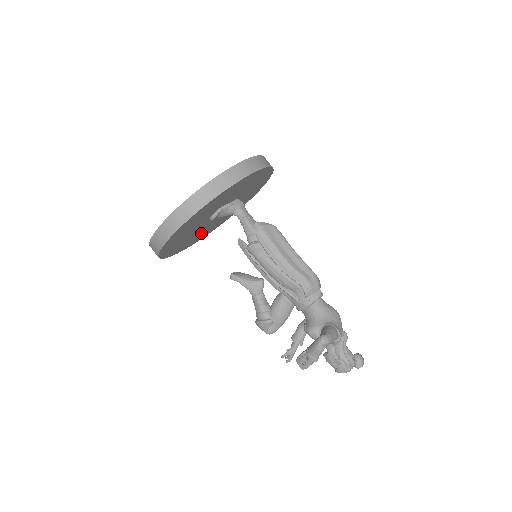
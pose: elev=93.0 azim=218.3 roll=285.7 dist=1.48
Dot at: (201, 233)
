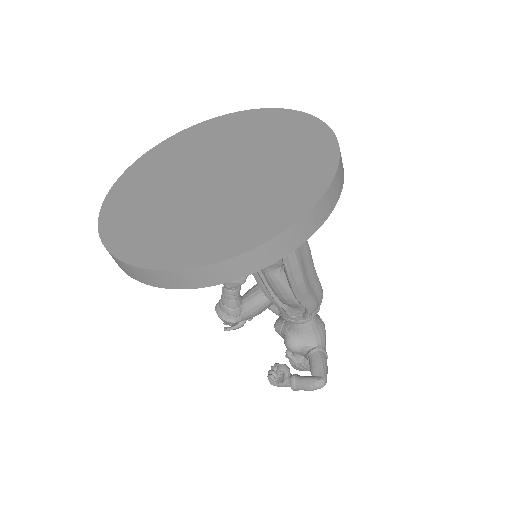
Dot at: occluded
